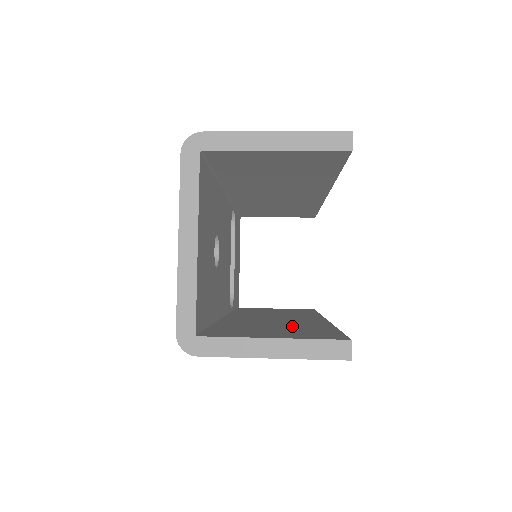
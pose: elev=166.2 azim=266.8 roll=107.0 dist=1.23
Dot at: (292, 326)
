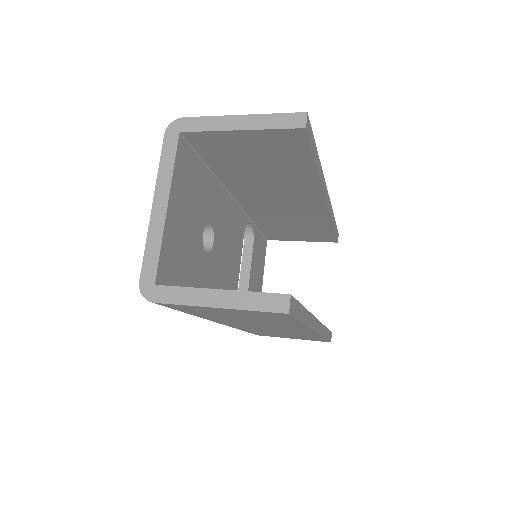
Dot at: occluded
